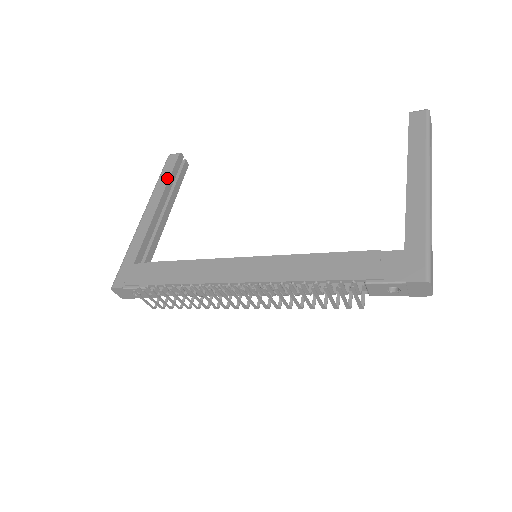
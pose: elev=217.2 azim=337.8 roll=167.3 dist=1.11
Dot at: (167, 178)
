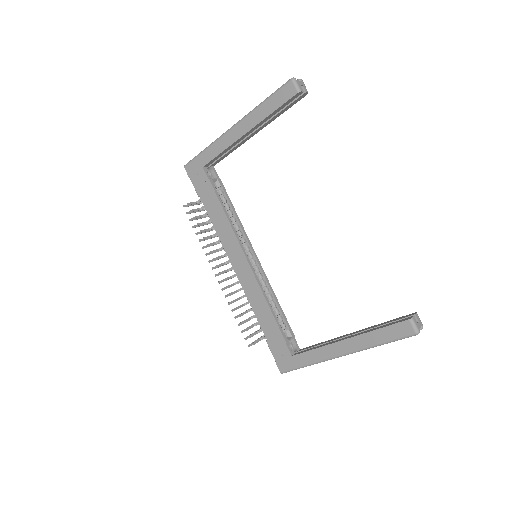
Dot at: (269, 112)
